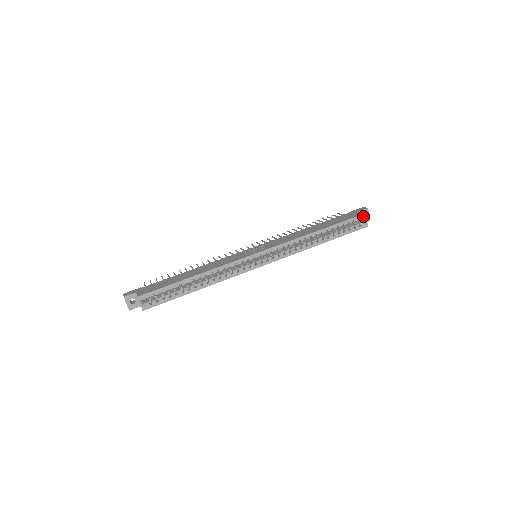
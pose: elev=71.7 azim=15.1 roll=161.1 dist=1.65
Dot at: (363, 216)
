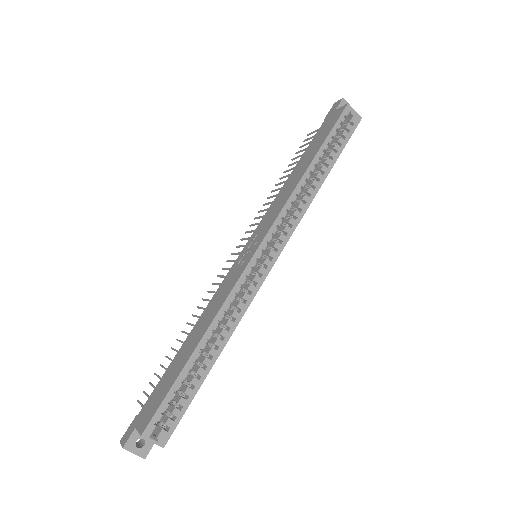
Dot at: (348, 109)
